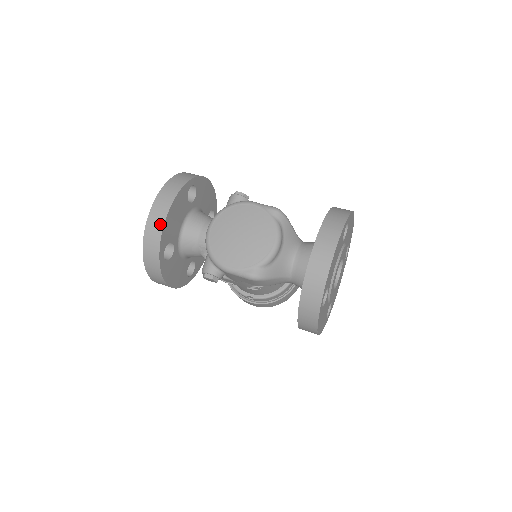
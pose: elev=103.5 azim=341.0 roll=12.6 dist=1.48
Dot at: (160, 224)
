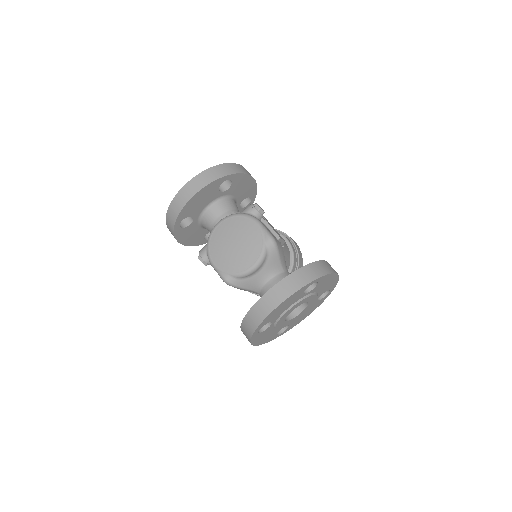
Dot at: (183, 202)
